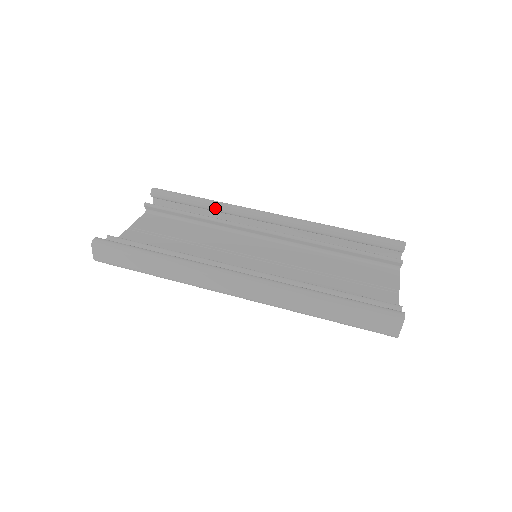
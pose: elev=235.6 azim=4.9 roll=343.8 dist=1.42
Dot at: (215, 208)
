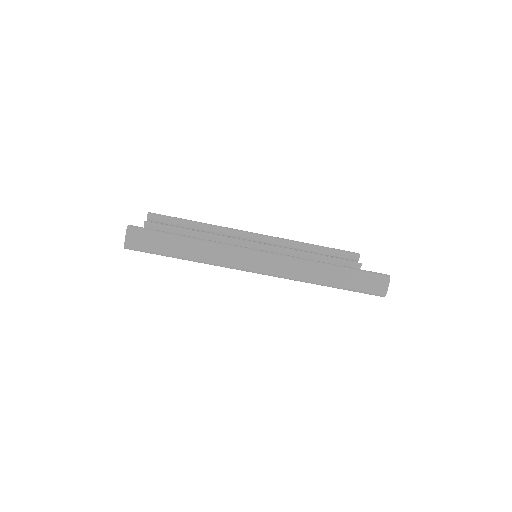
Dot at: (208, 228)
